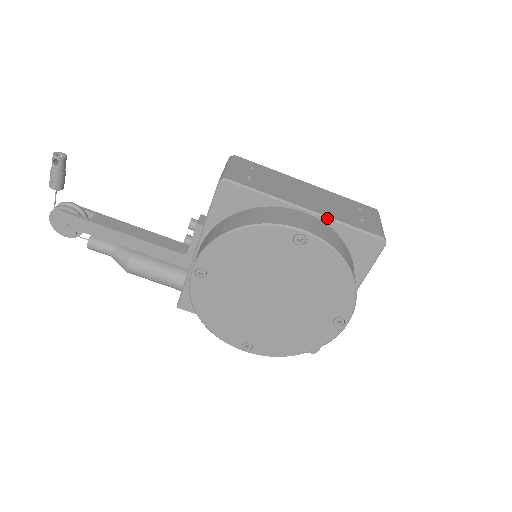
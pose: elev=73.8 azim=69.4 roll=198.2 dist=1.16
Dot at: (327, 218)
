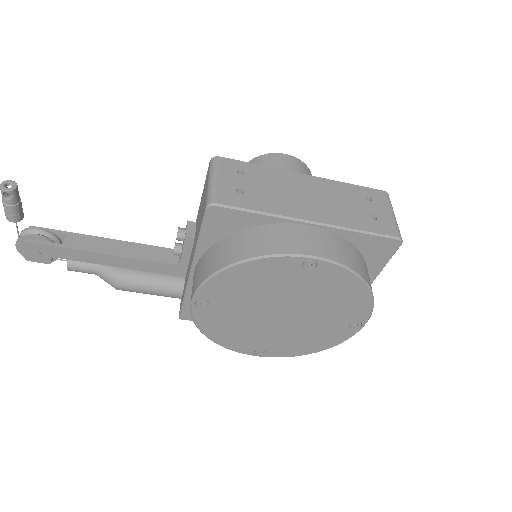
Dot at: (335, 227)
